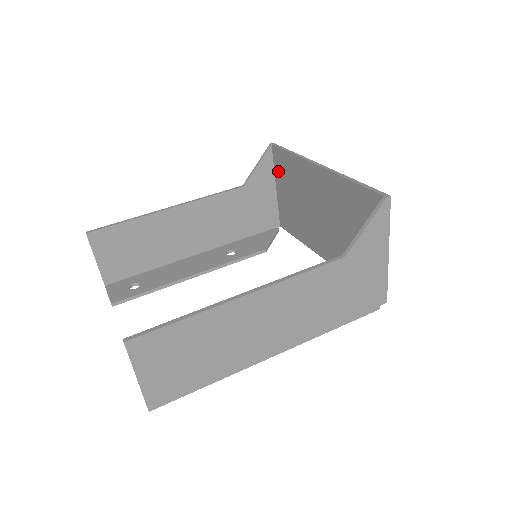
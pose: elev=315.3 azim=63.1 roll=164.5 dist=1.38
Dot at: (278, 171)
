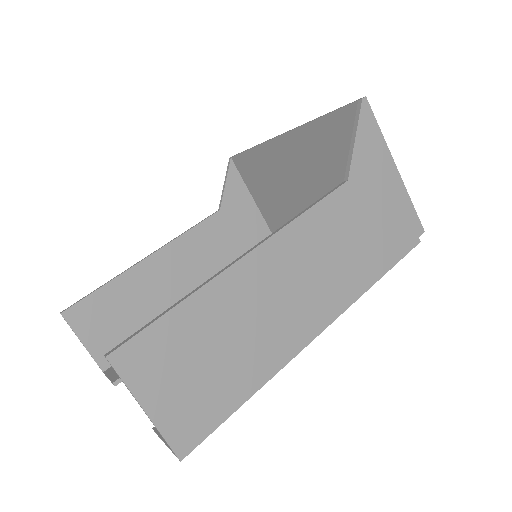
Dot at: (249, 181)
